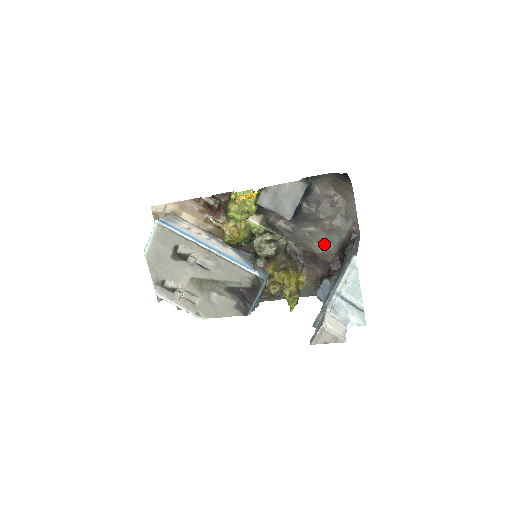
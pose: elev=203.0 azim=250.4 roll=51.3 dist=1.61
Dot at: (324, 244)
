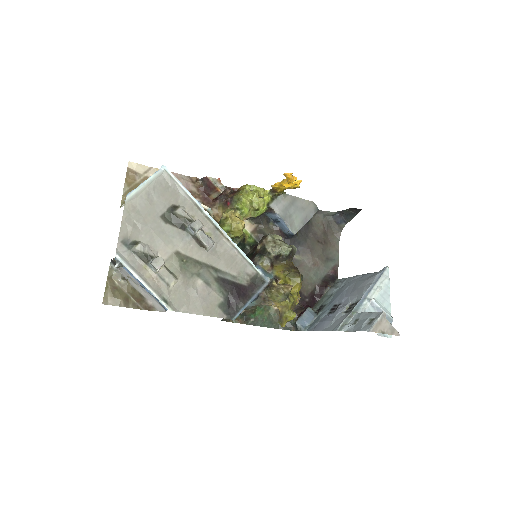
Dot at: (305, 276)
